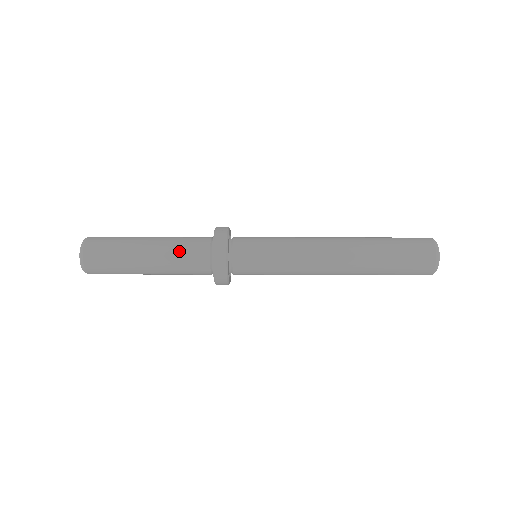
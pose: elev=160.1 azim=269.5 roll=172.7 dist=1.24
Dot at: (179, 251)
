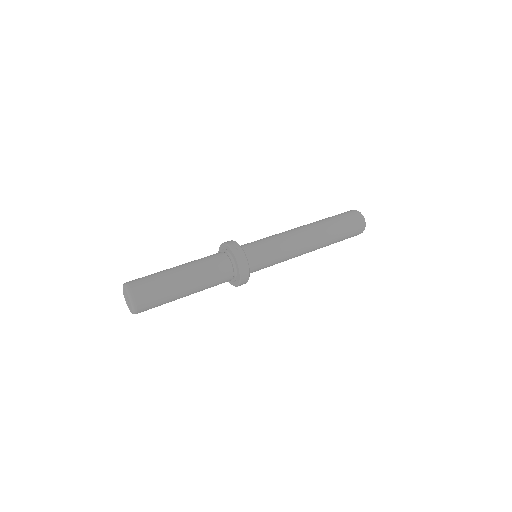
Dot at: (211, 276)
